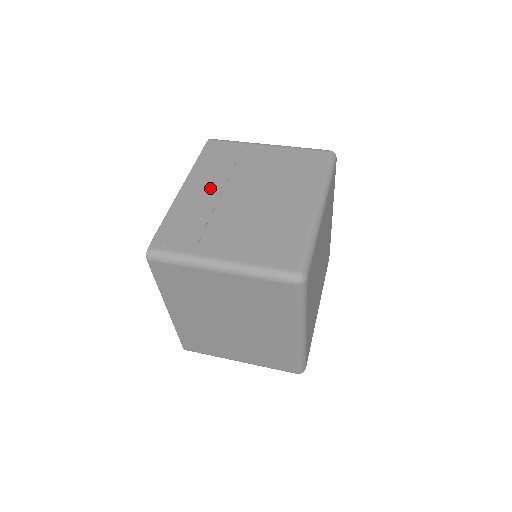
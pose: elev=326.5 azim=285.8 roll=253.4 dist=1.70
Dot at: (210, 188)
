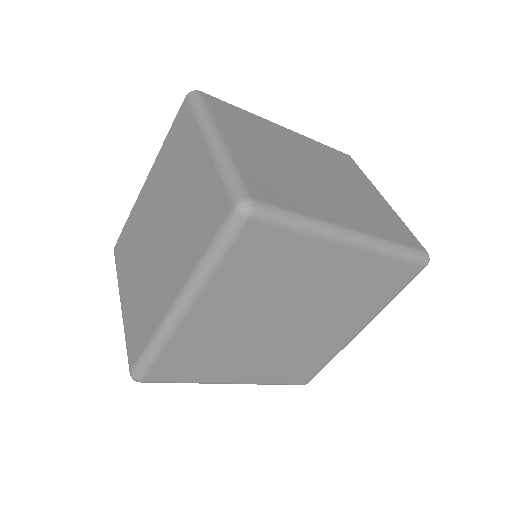
Dot at: (152, 198)
